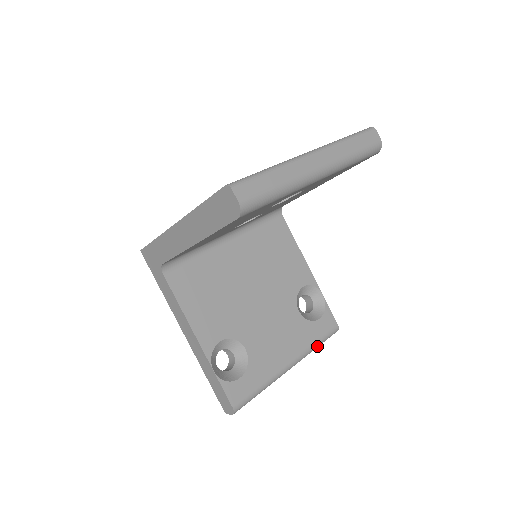
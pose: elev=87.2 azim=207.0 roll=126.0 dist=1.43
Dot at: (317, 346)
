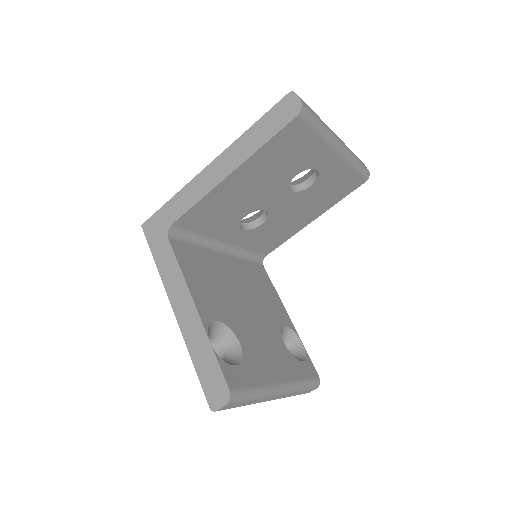
Dot at: (303, 386)
